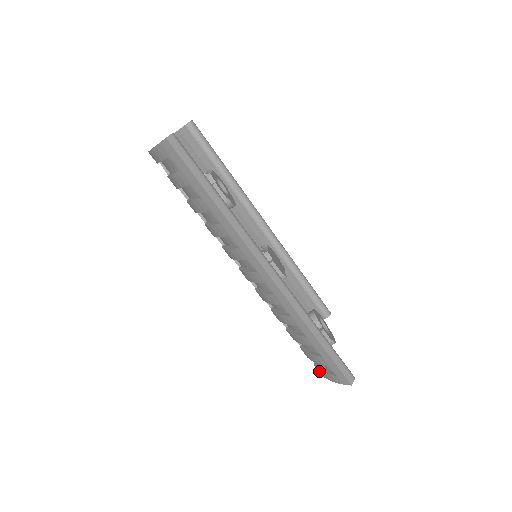
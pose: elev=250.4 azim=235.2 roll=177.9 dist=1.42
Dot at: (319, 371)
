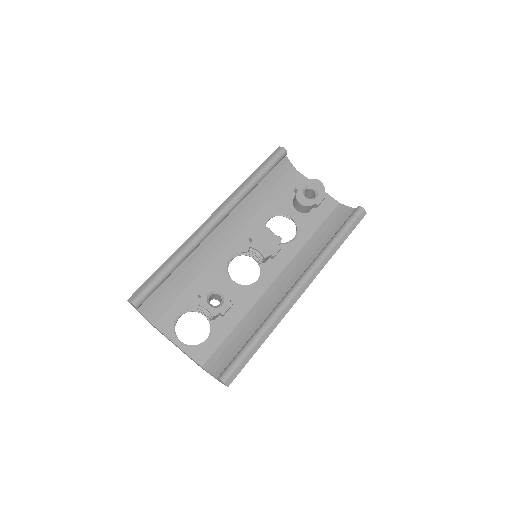
Dot at: occluded
